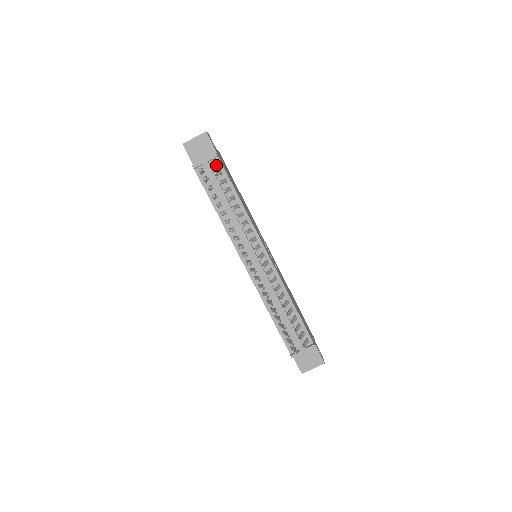
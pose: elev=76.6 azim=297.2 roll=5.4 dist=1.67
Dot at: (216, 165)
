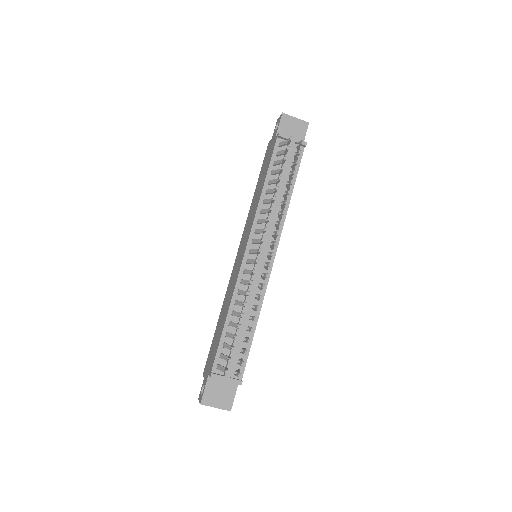
Dot at: occluded
